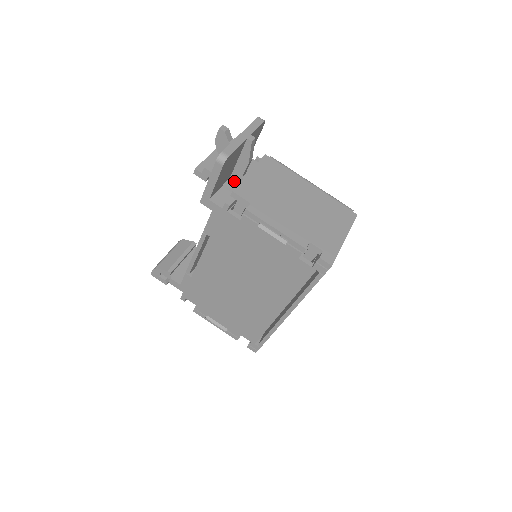
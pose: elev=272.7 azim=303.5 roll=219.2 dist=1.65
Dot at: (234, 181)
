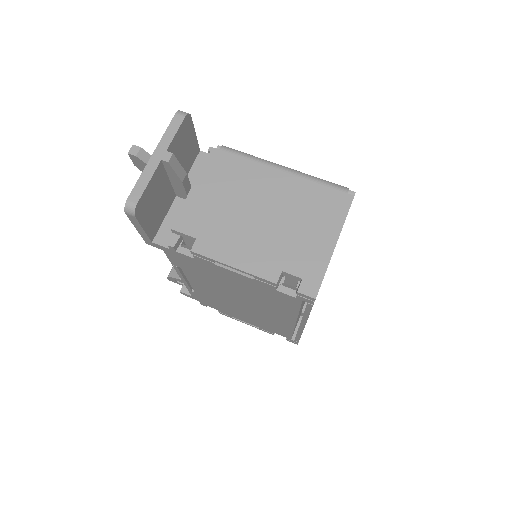
Dot at: (182, 200)
